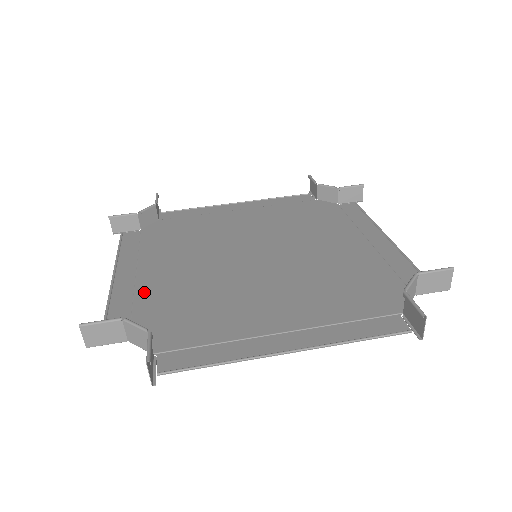
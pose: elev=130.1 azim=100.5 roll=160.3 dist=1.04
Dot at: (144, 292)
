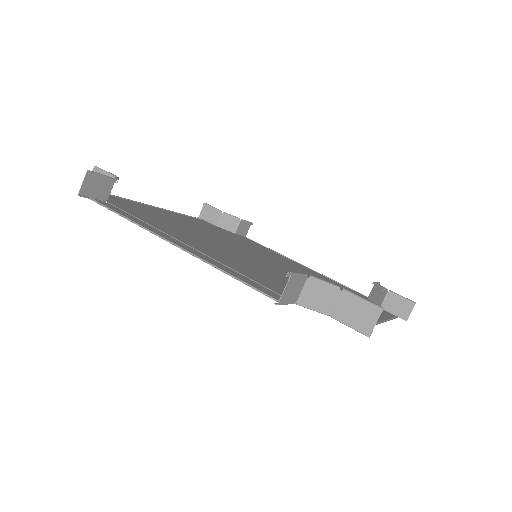
Dot at: (159, 212)
